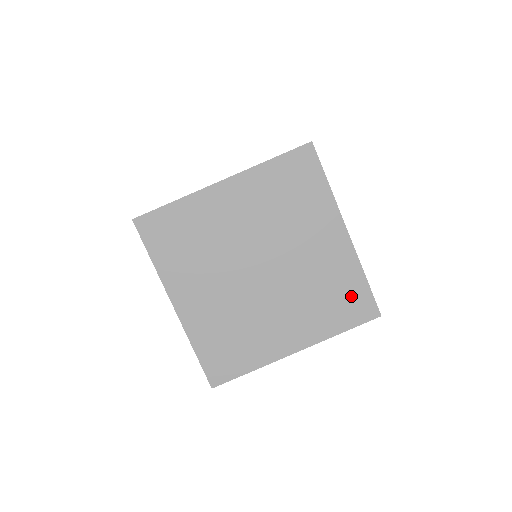
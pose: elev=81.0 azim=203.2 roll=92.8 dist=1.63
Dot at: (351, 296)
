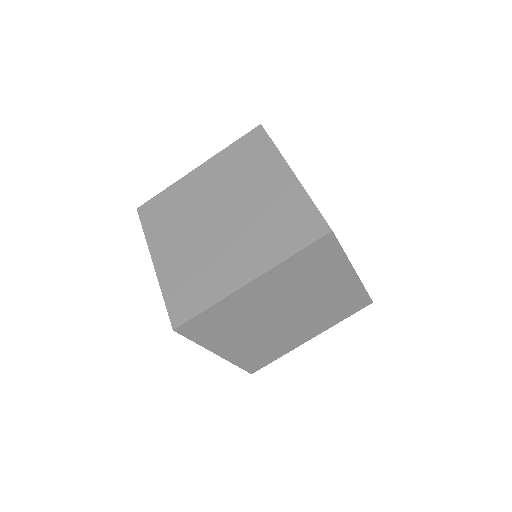
Dot at: (353, 302)
